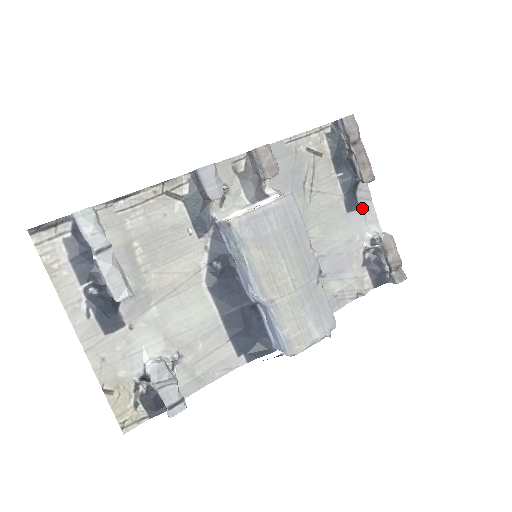
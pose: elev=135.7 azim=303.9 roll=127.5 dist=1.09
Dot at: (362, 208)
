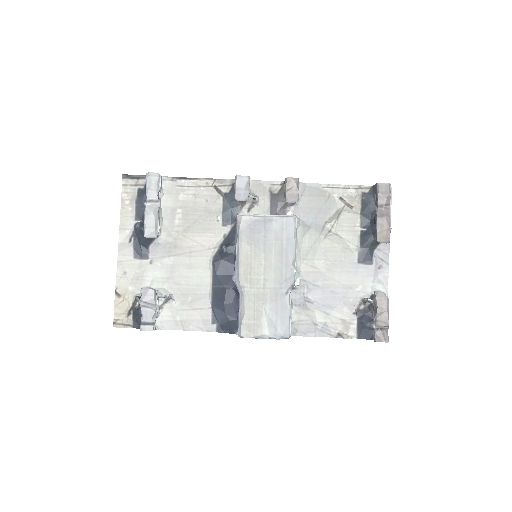
Dot at: (375, 266)
